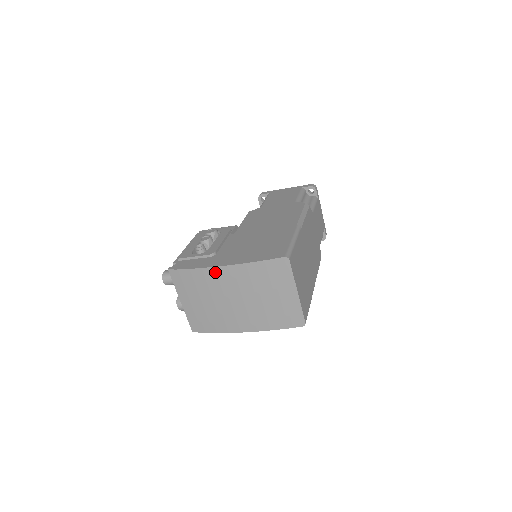
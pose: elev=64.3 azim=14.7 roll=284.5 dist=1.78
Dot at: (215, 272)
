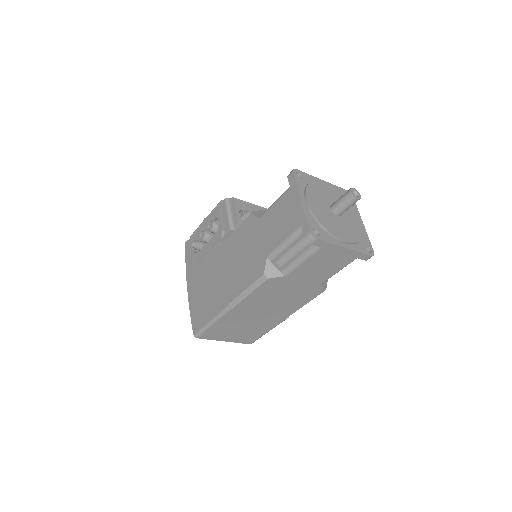
Dot at: occluded
